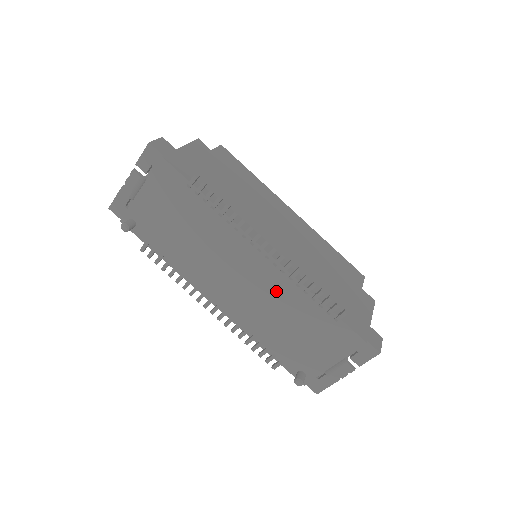
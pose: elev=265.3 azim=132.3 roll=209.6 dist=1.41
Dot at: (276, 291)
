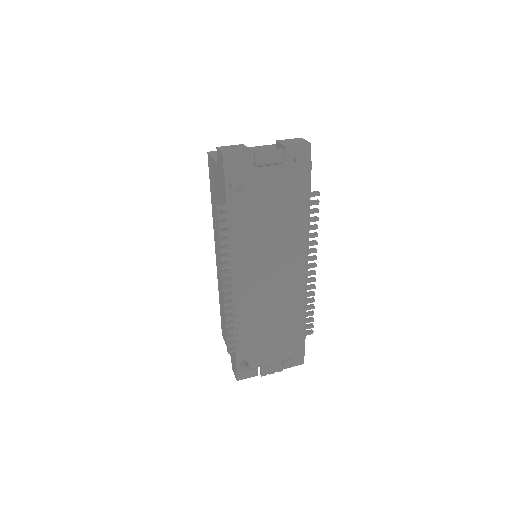
Dot at: (287, 299)
